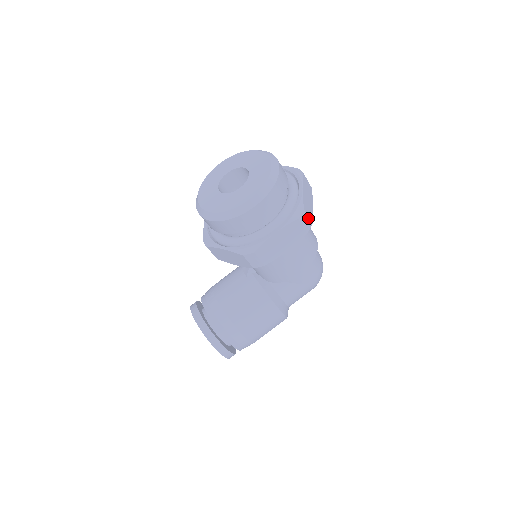
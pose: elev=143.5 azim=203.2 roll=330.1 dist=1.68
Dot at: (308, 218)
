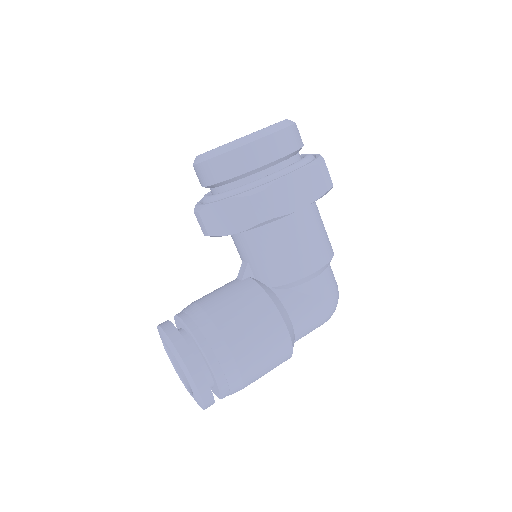
Dot at: (329, 175)
